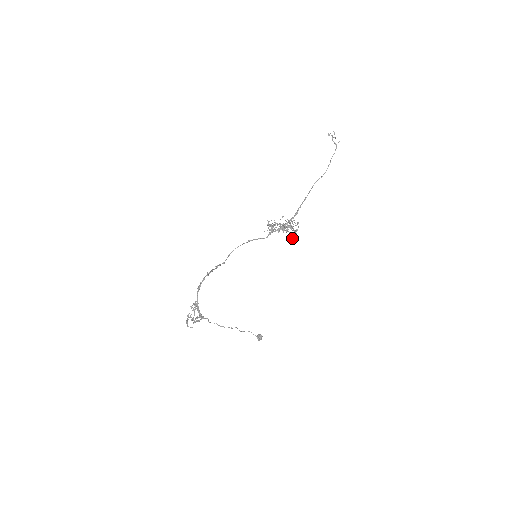
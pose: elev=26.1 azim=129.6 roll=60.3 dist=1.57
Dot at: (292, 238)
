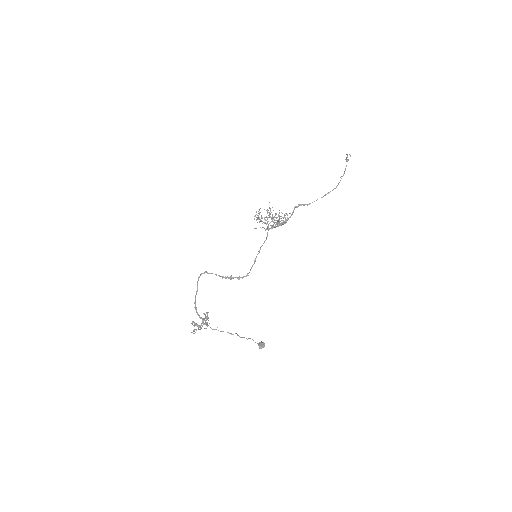
Dot at: (280, 224)
